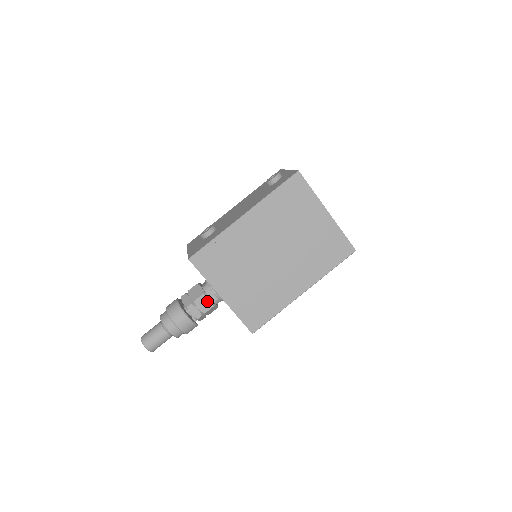
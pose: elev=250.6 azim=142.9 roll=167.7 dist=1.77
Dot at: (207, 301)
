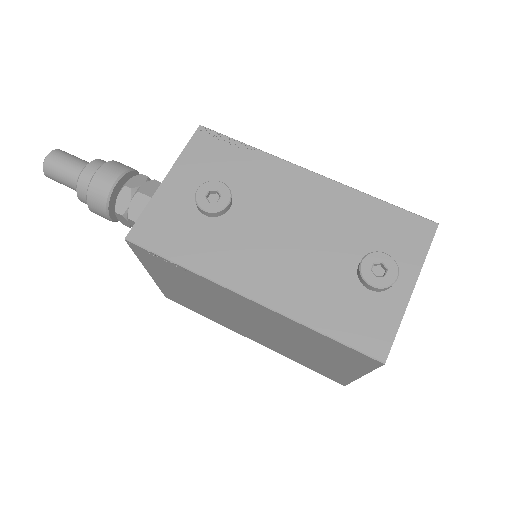
Dot at: occluded
